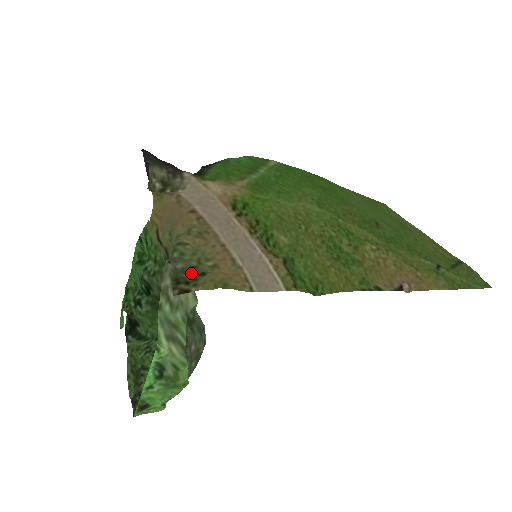
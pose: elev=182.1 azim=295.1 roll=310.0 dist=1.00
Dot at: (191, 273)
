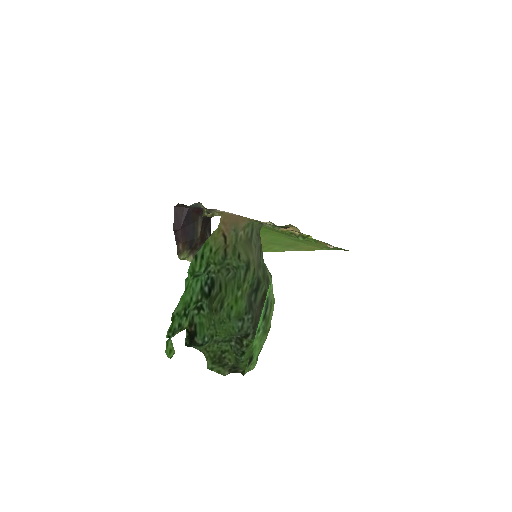
Dot at: (277, 227)
